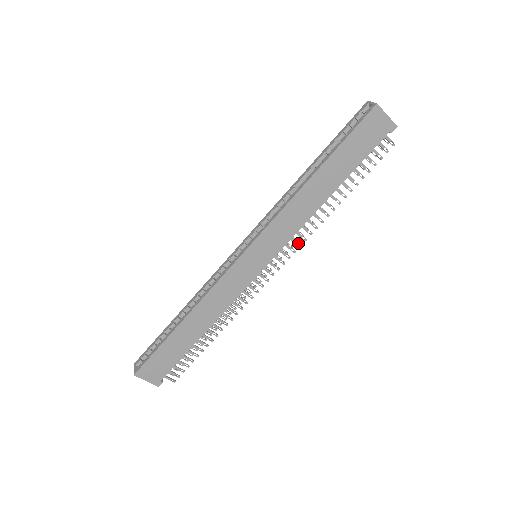
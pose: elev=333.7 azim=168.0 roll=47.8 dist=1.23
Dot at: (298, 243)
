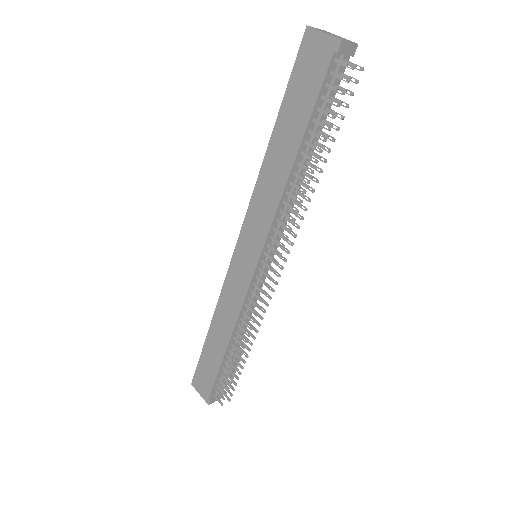
Dot at: (283, 234)
